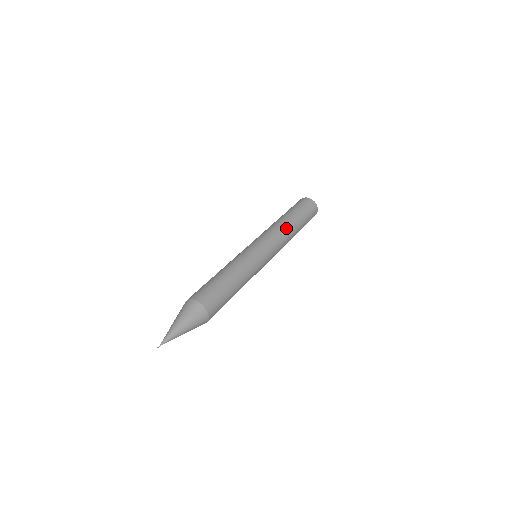
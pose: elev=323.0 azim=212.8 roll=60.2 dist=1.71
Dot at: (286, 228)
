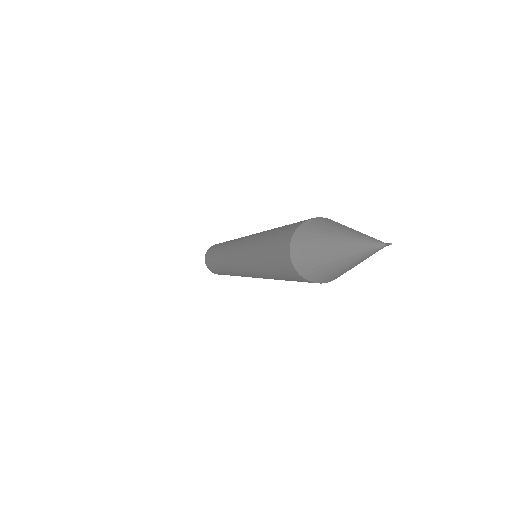
Dot at: occluded
